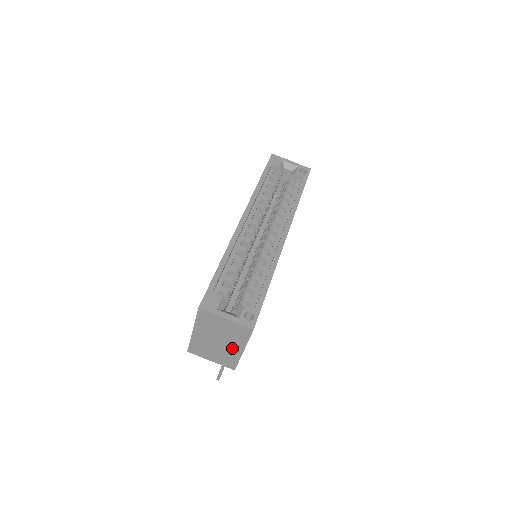
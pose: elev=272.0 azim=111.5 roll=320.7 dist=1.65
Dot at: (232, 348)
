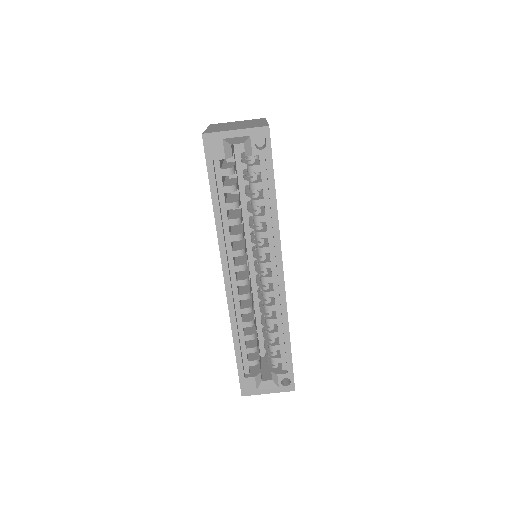
Dot at: occluded
